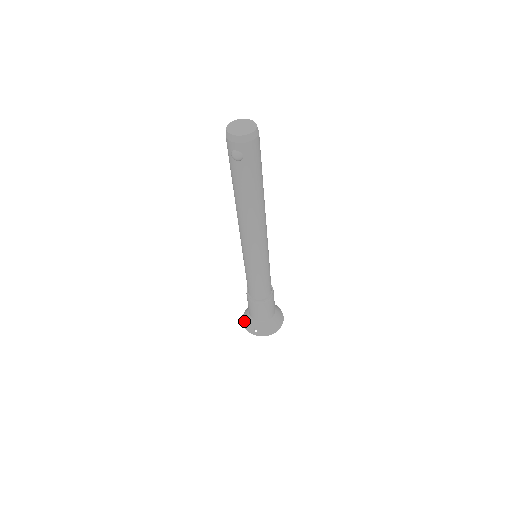
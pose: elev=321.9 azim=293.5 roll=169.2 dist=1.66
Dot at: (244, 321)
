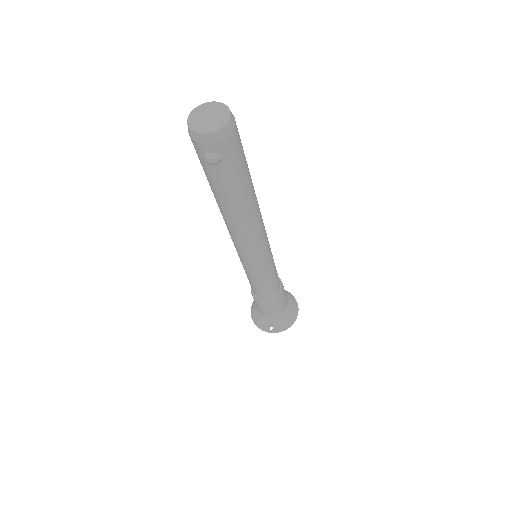
Dot at: (254, 320)
